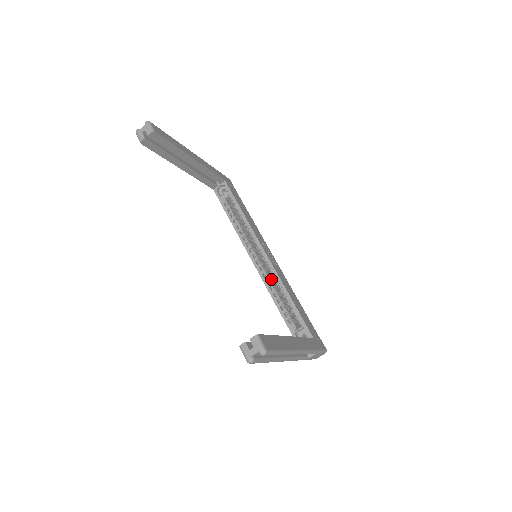
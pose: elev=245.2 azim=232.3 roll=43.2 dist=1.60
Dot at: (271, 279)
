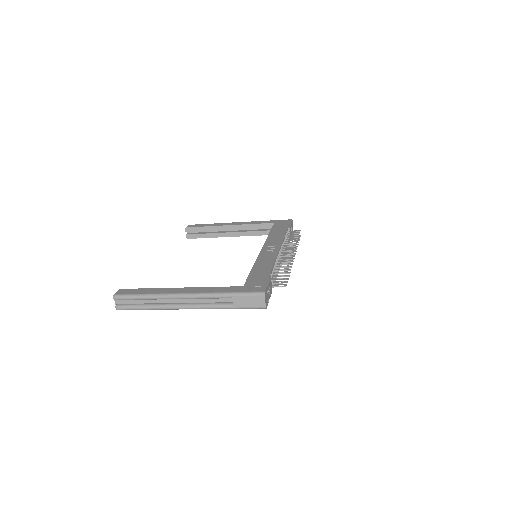
Dot at: occluded
